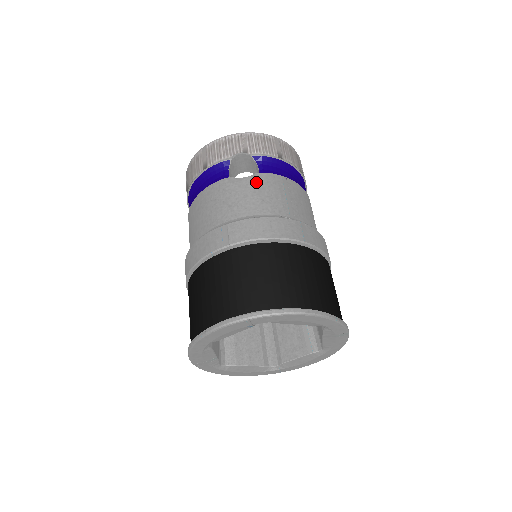
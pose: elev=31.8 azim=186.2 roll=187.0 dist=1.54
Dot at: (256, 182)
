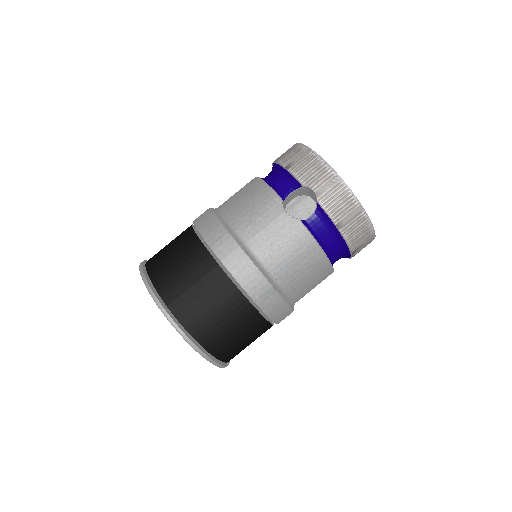
Dot at: (287, 226)
